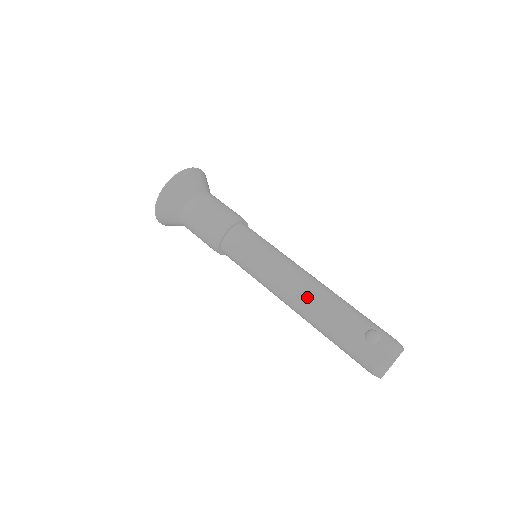
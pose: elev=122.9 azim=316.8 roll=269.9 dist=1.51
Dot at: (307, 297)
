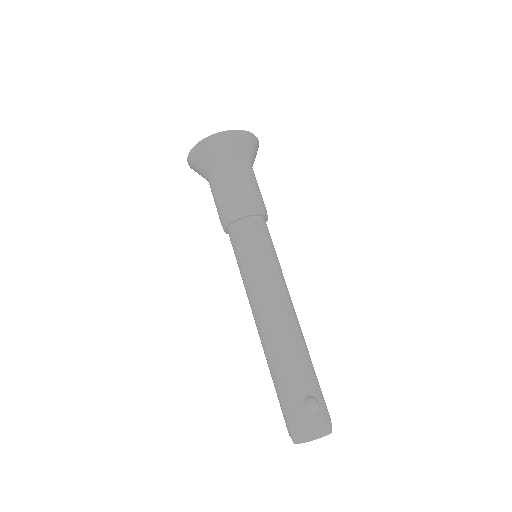
Dot at: (276, 329)
